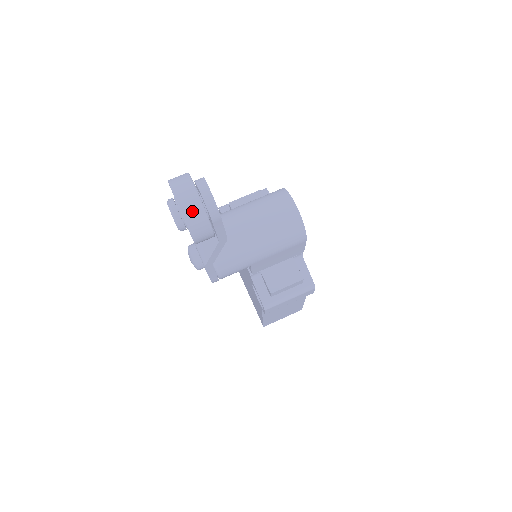
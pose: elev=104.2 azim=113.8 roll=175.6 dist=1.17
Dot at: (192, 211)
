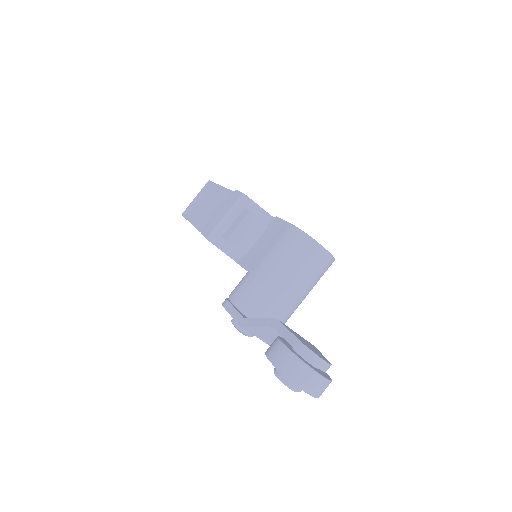
Dot at: (323, 390)
